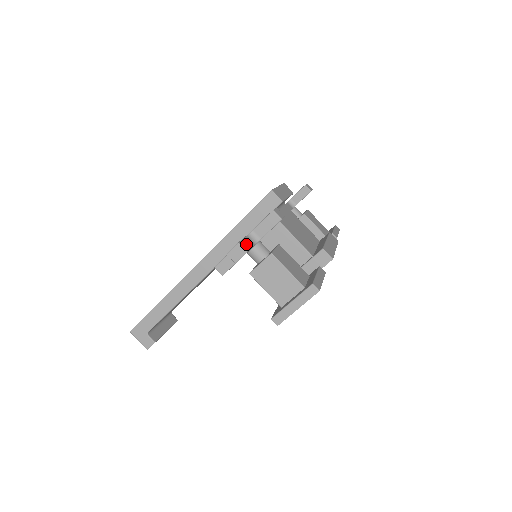
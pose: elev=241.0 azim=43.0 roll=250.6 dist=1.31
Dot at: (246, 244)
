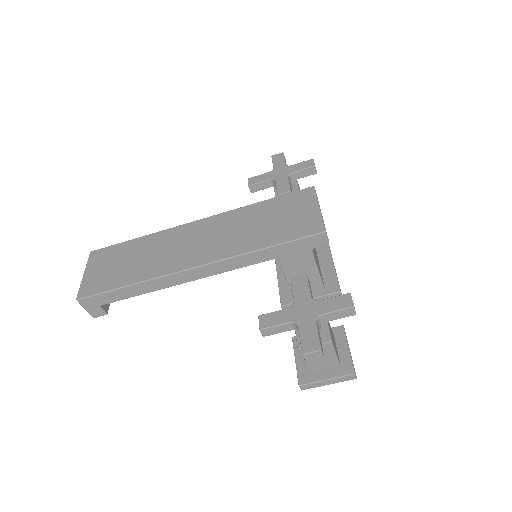
Dot at: (321, 342)
